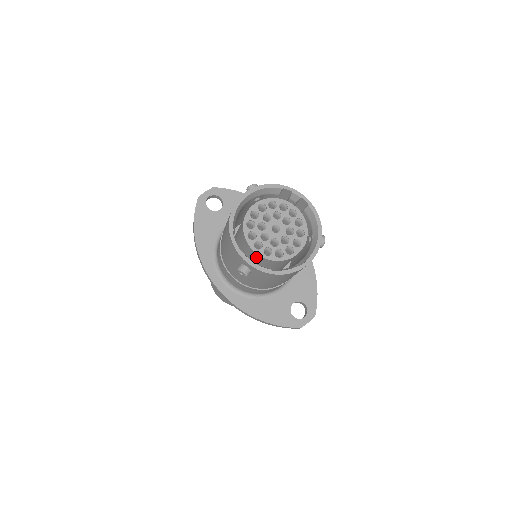
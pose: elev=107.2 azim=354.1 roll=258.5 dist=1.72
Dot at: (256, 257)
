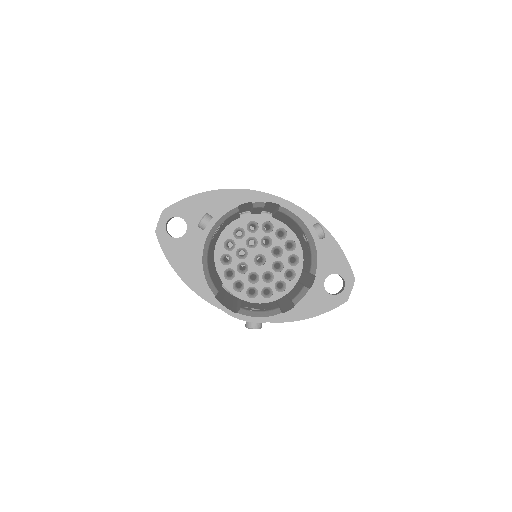
Dot at: occluded
